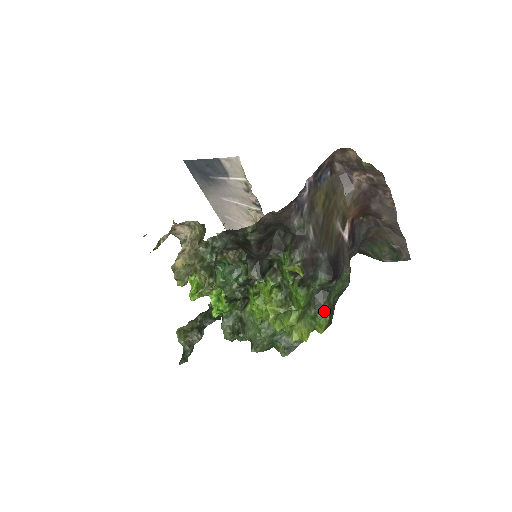
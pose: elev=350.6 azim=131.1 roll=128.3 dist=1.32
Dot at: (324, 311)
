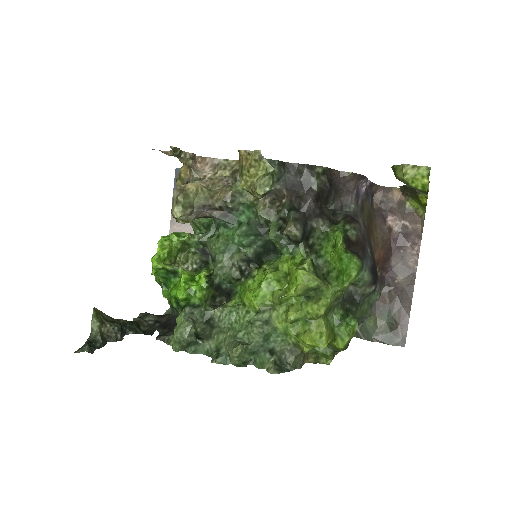
Dot at: (354, 318)
